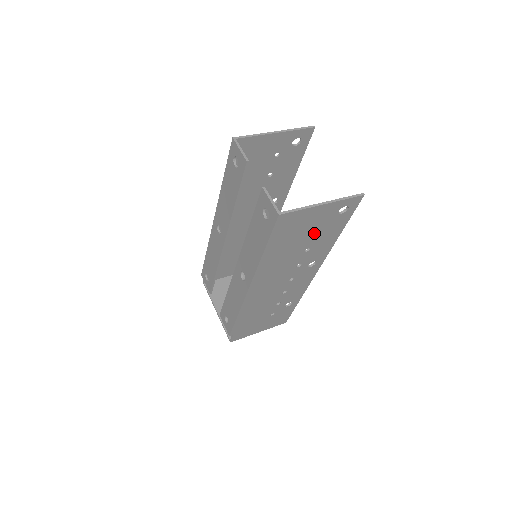
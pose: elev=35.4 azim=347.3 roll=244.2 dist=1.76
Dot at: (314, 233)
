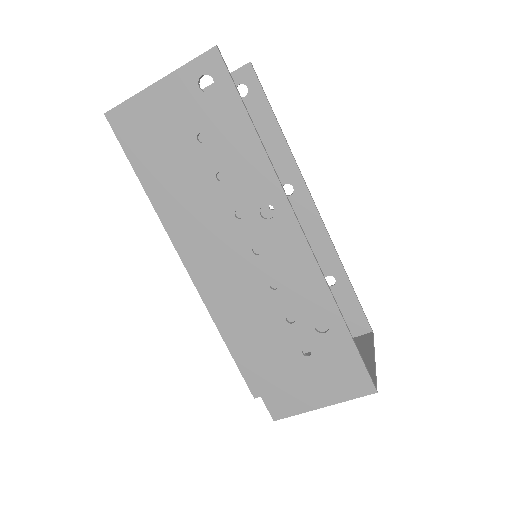
Dot at: (204, 142)
